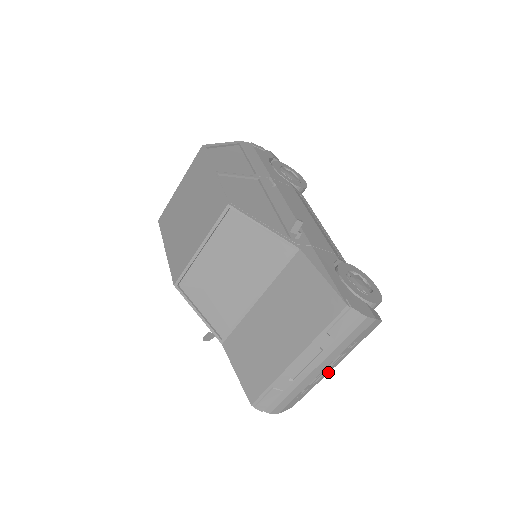
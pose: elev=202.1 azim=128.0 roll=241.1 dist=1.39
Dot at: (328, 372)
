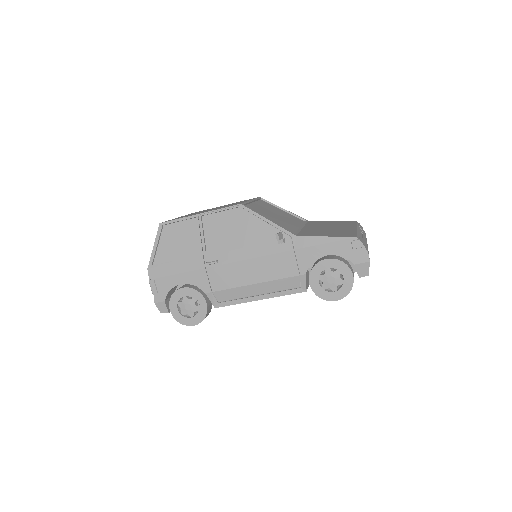
Dot at: occluded
